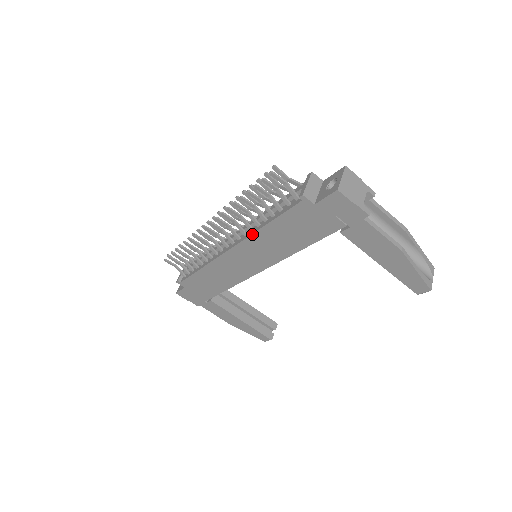
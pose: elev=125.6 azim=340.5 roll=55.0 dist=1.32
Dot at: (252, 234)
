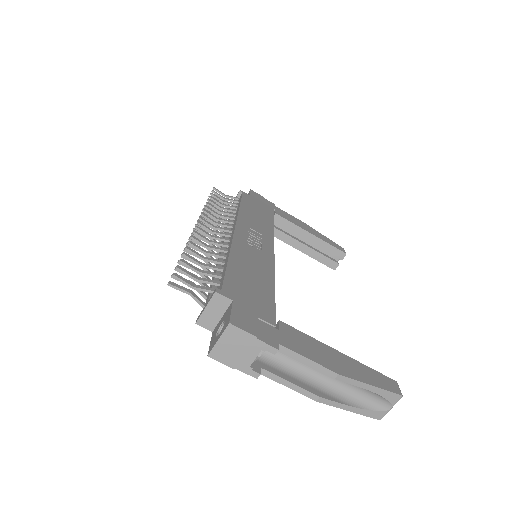
Dot at: occluded
